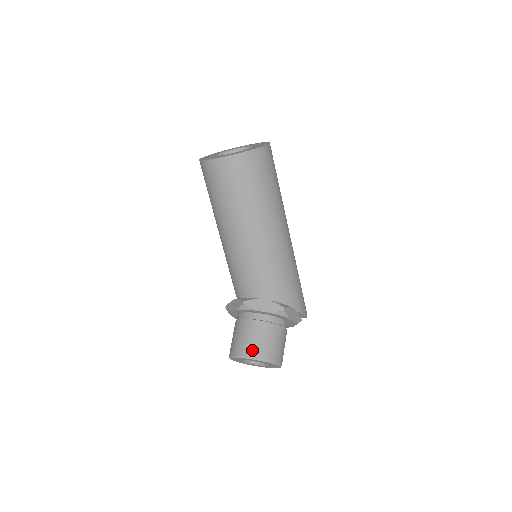
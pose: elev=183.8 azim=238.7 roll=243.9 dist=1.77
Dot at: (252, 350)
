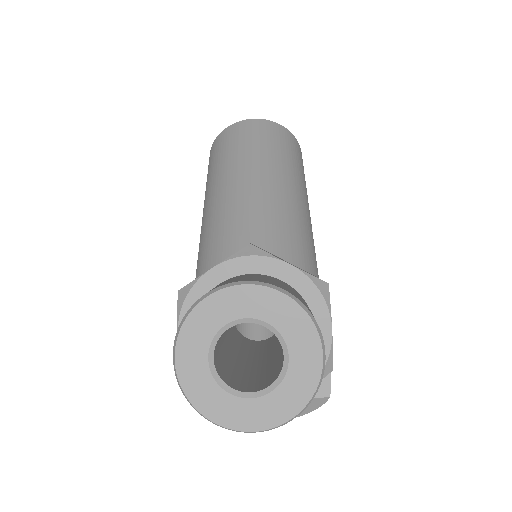
Dot at: (272, 282)
